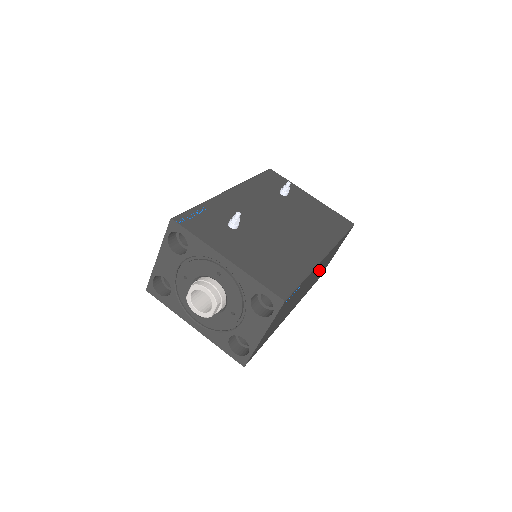
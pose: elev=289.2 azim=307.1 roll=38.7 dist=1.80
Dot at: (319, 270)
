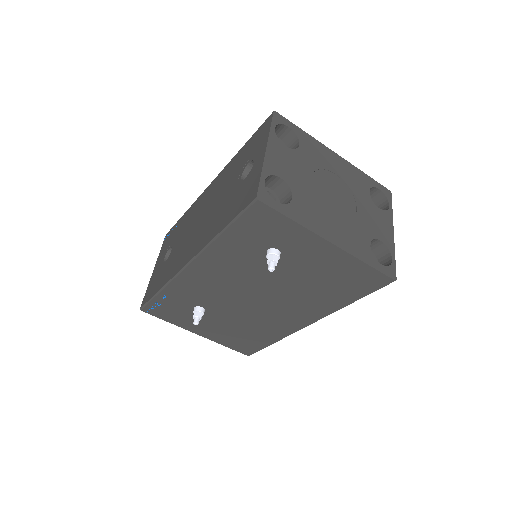
Dot at: occluded
